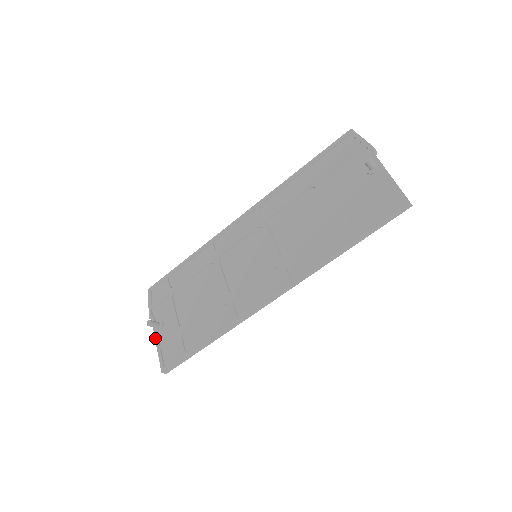
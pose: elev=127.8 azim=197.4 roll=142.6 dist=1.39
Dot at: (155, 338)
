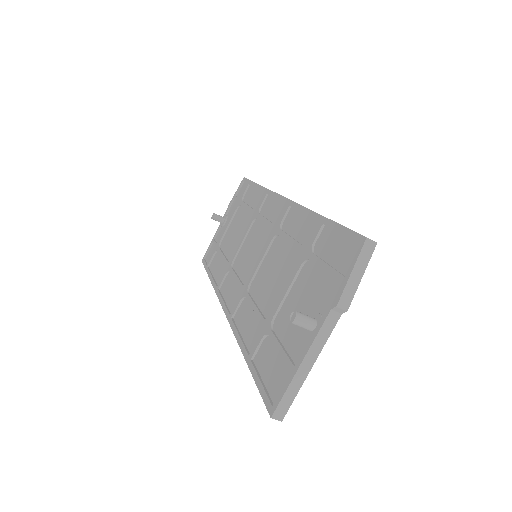
Dot at: (217, 229)
